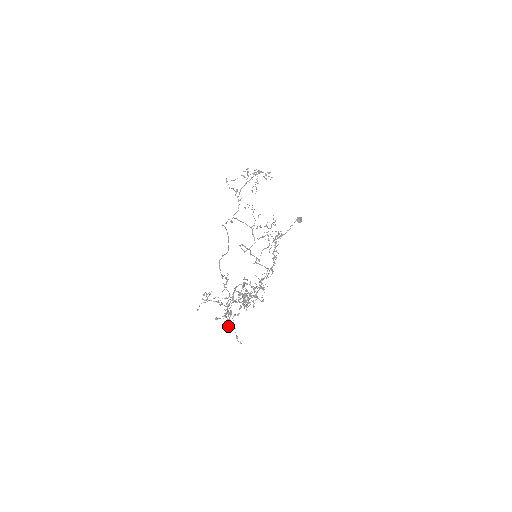
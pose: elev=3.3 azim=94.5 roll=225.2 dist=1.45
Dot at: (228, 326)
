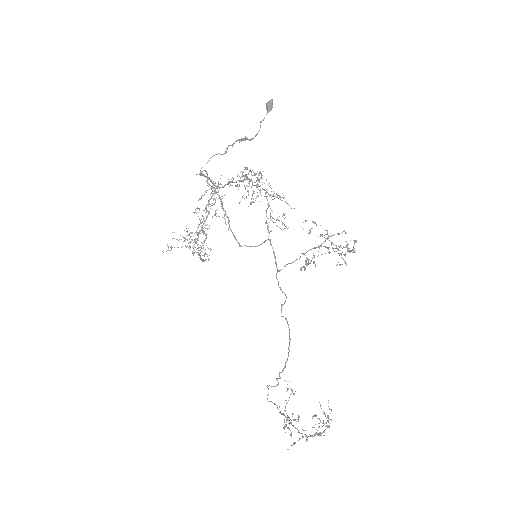
Dot at: (279, 412)
